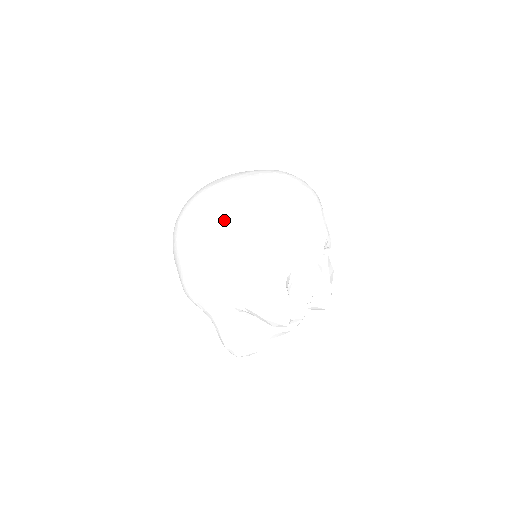
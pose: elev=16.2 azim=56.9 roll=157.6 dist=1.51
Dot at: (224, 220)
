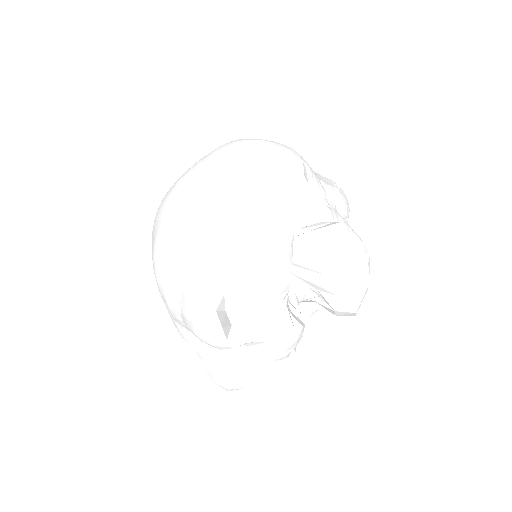
Dot at: (159, 223)
